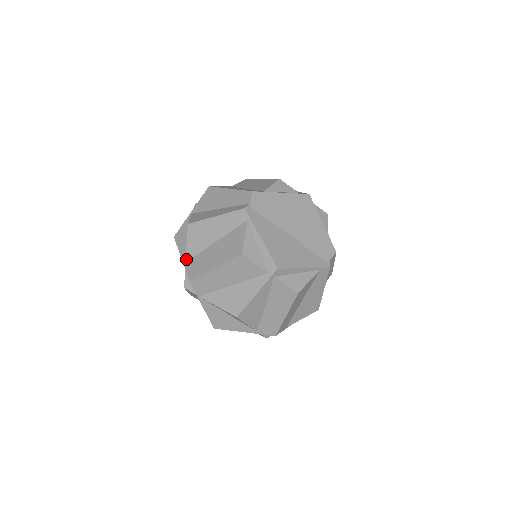
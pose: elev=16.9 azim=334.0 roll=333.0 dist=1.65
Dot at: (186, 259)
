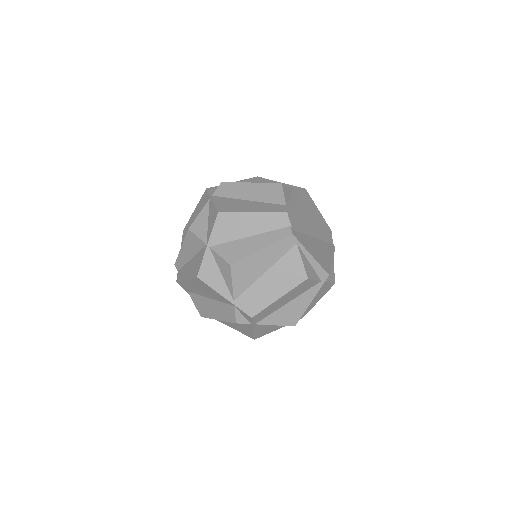
Dot at: (234, 298)
